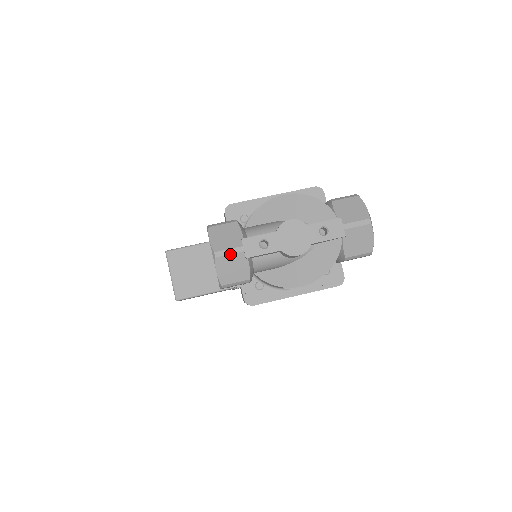
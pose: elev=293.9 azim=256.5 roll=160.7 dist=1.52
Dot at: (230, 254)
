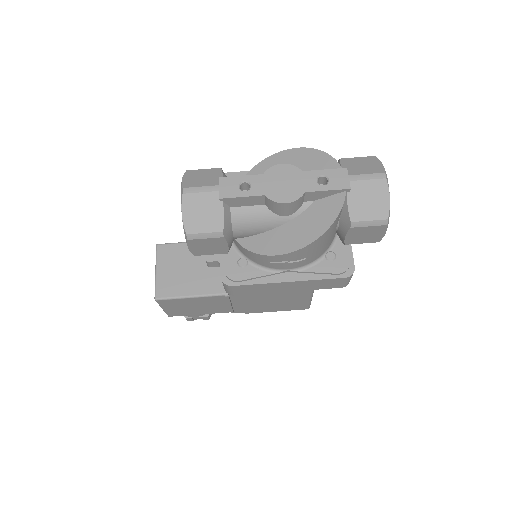
Dot at: (201, 192)
